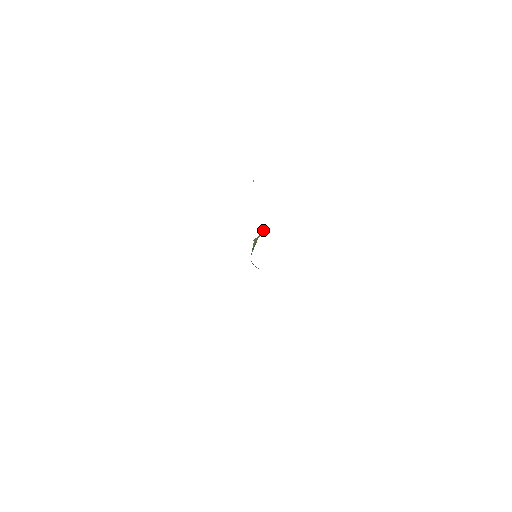
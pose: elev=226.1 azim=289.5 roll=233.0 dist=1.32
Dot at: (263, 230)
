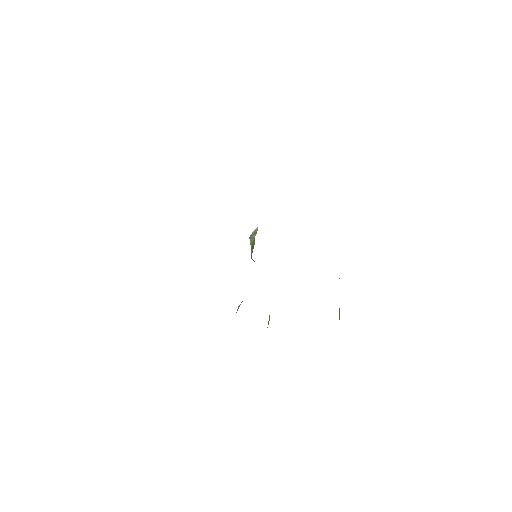
Dot at: (257, 227)
